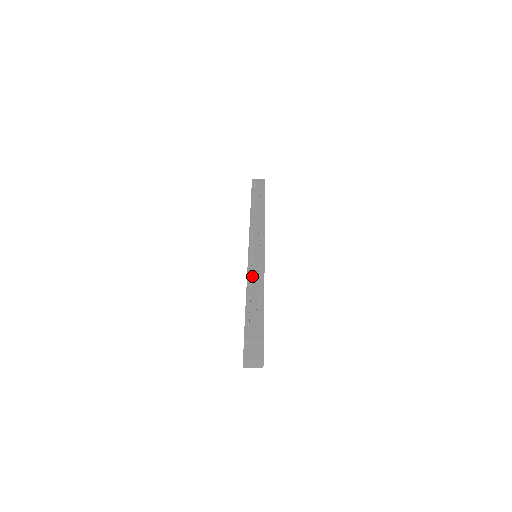
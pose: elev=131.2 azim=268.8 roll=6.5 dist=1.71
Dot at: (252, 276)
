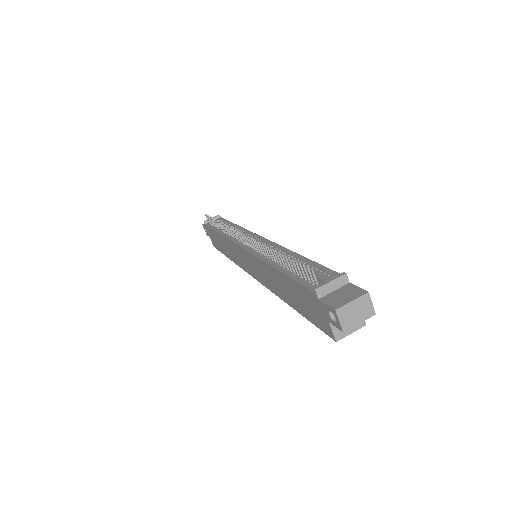
Dot at: (266, 255)
